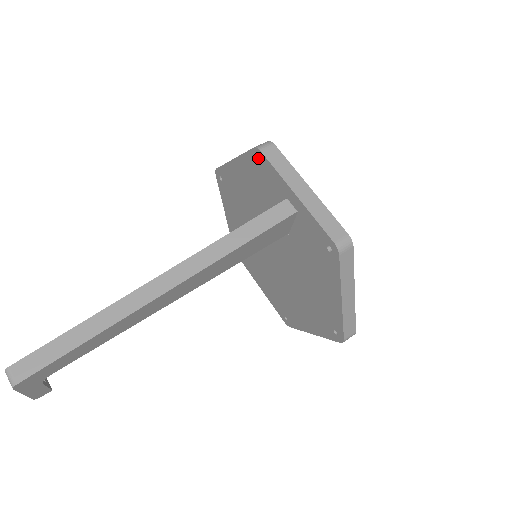
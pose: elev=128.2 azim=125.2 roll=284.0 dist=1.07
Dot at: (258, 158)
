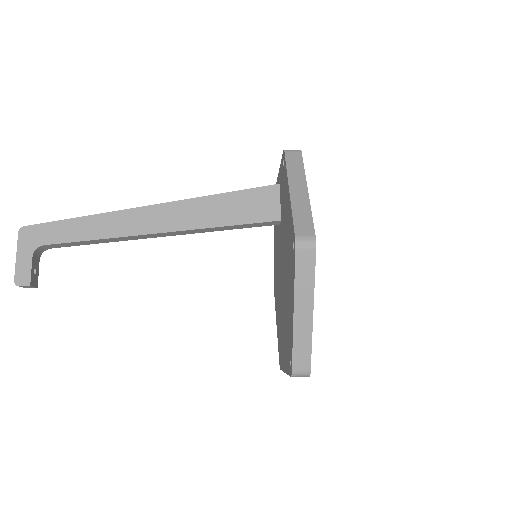
Dot at: occluded
